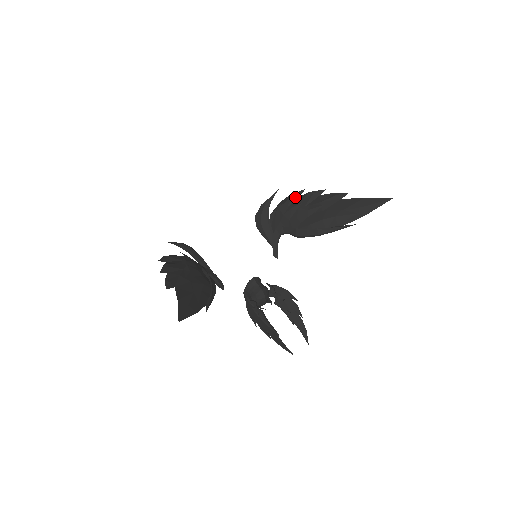
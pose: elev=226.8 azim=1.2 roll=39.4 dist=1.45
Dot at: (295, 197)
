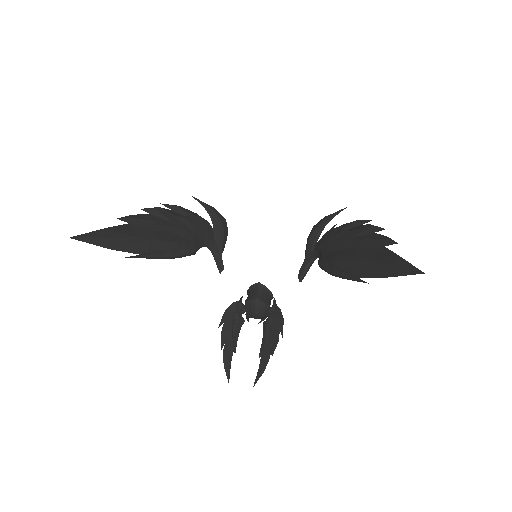
Dot at: (357, 224)
